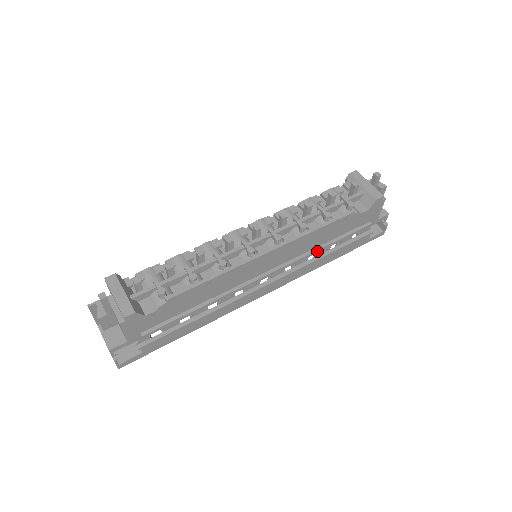
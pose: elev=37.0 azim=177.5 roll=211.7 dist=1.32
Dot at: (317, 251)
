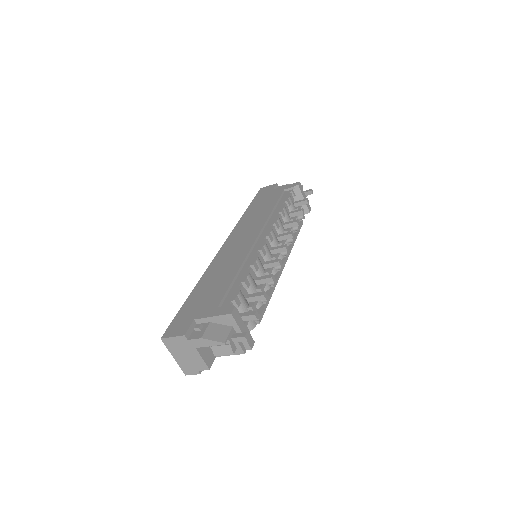
Dot at: occluded
